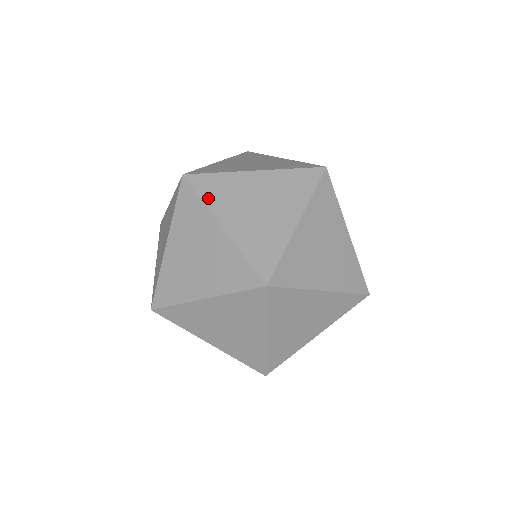
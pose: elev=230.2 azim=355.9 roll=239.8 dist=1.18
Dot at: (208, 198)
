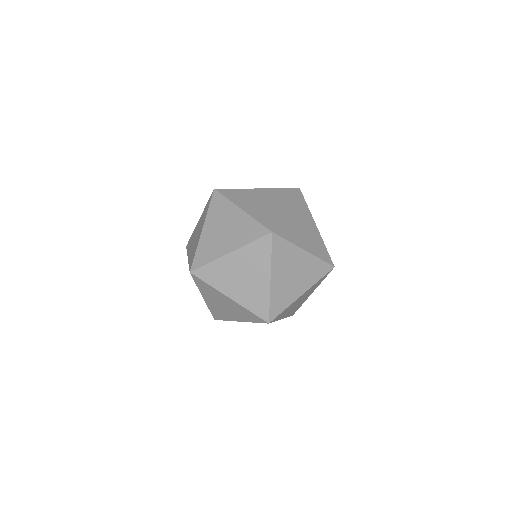
Dot at: (188, 249)
